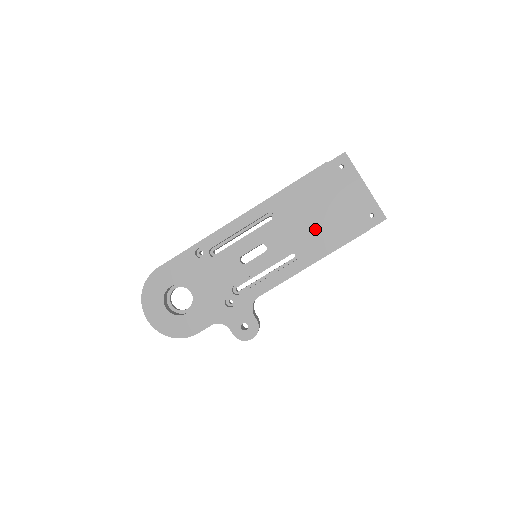
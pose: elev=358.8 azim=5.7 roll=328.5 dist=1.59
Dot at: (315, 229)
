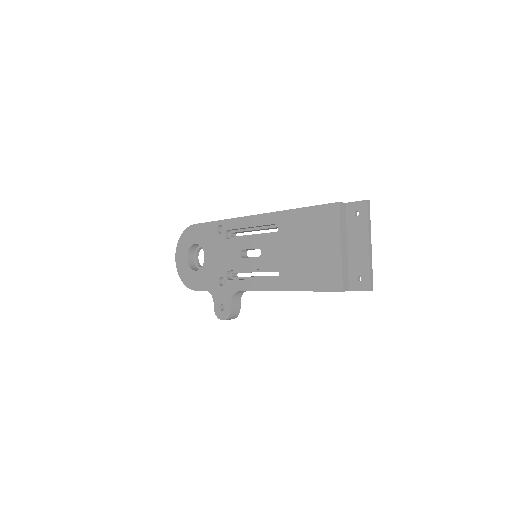
Dot at: (301, 261)
